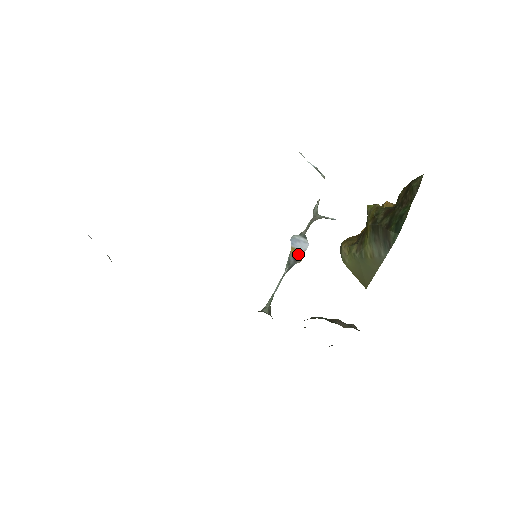
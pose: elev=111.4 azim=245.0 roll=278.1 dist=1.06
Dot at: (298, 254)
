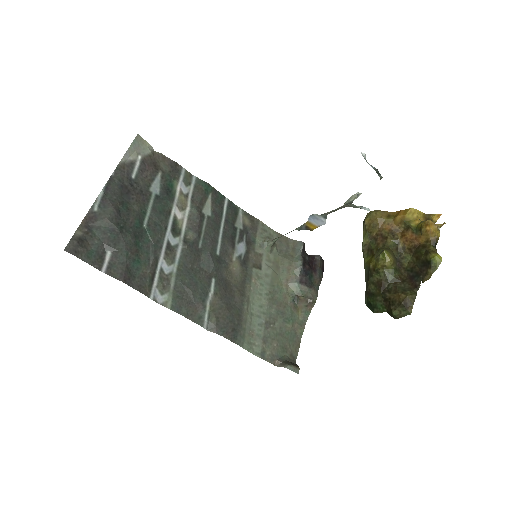
Dot at: (311, 227)
